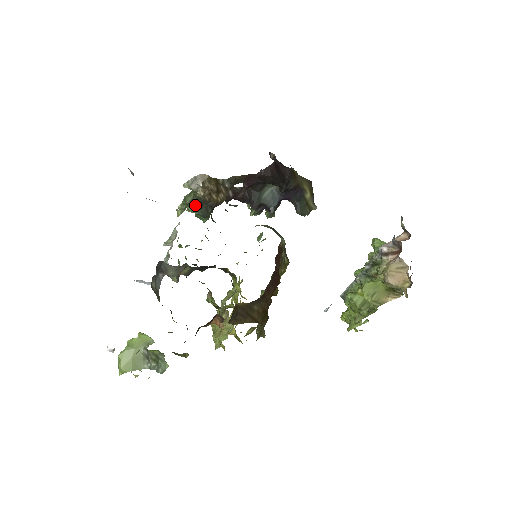
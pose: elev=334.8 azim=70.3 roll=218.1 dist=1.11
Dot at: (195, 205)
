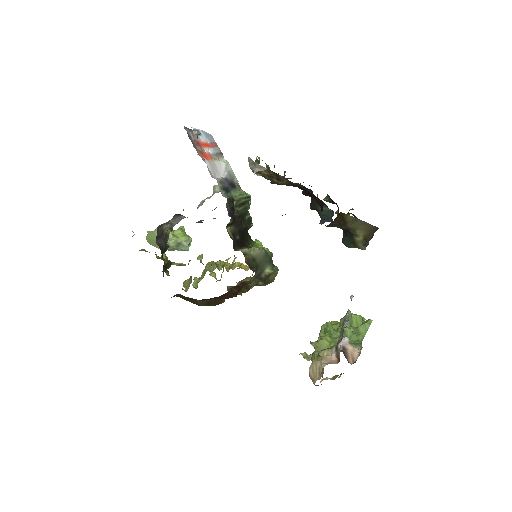
Dot at: occluded
